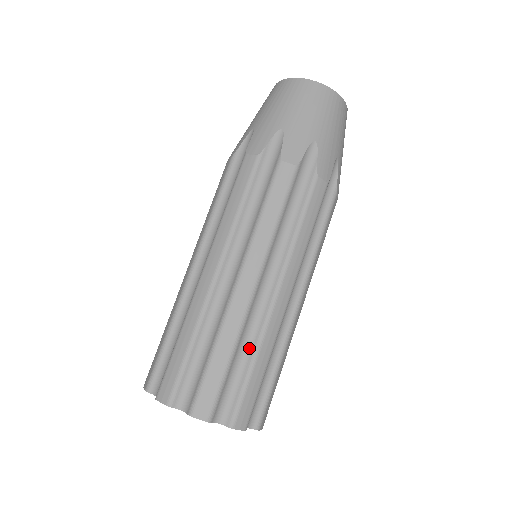
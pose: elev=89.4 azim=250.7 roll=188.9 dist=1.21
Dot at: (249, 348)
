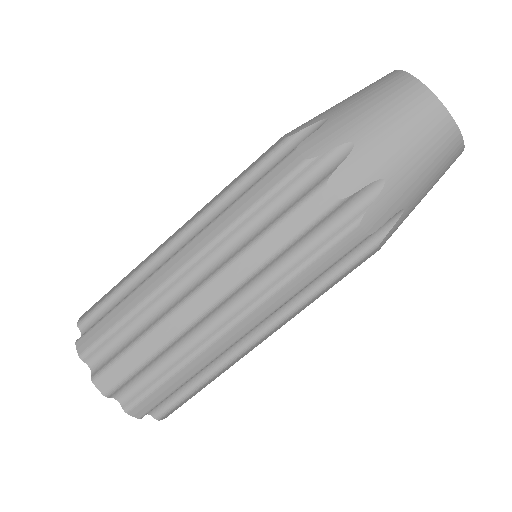
Dot at: (209, 369)
